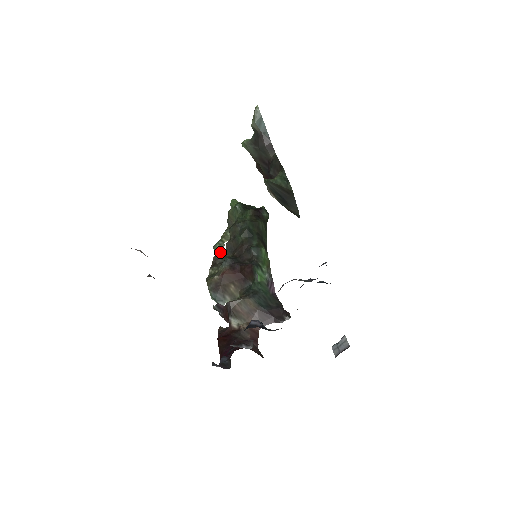
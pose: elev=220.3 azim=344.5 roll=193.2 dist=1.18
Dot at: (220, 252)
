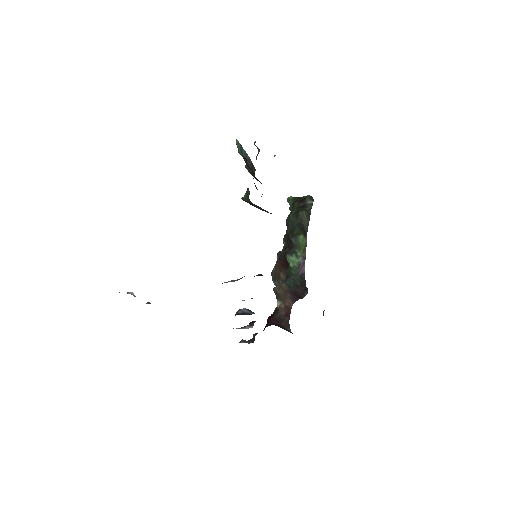
Dot at: (284, 245)
